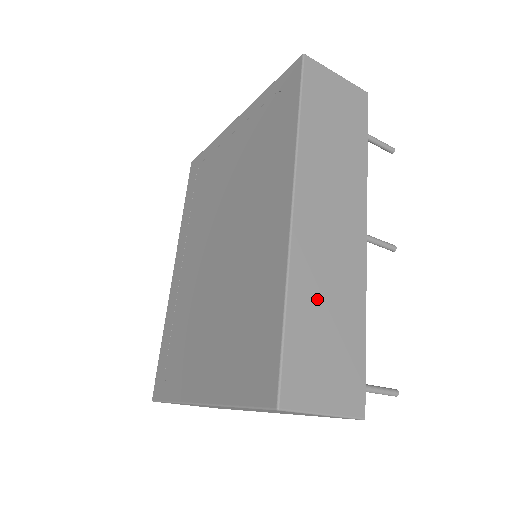
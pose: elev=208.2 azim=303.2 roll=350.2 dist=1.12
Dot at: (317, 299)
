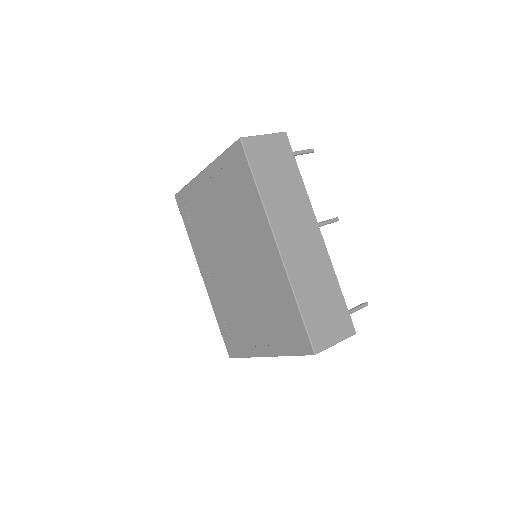
Dot at: (310, 289)
